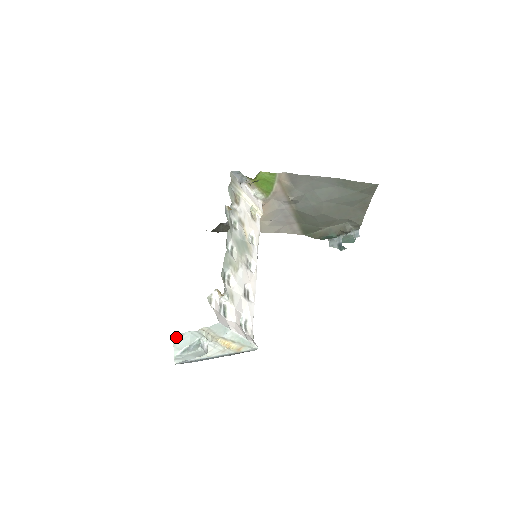
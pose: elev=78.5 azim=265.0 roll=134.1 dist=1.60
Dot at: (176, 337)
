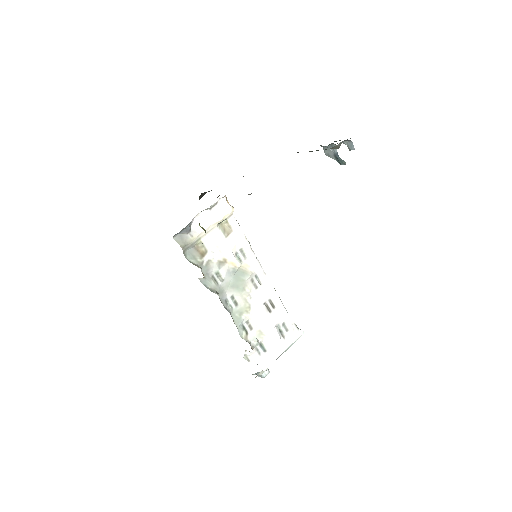
Dot at: occluded
